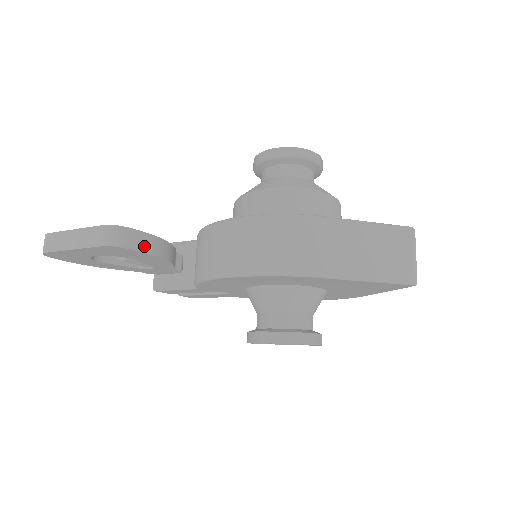
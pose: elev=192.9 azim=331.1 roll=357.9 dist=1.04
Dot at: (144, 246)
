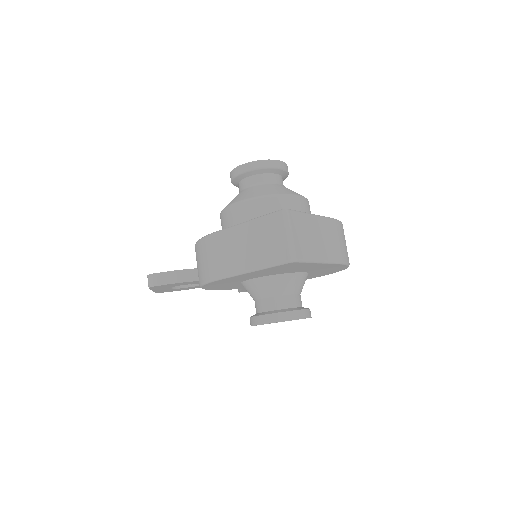
Dot at: (170, 280)
